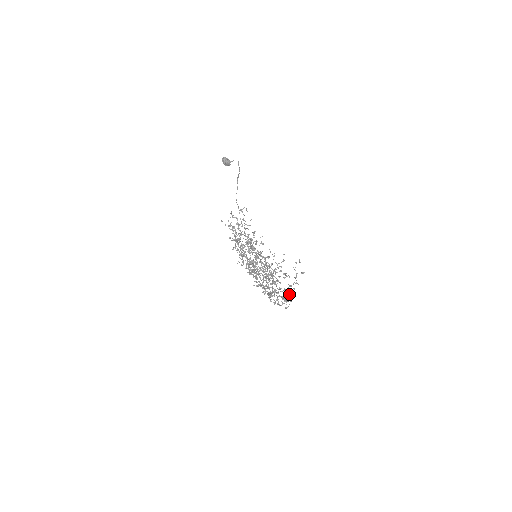
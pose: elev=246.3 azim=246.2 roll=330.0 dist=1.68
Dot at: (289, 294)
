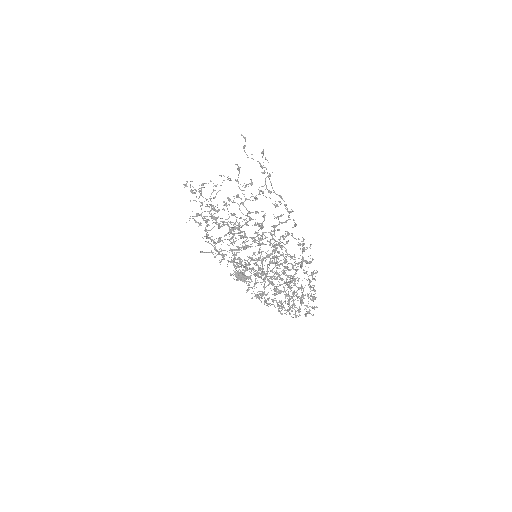
Dot at: occluded
